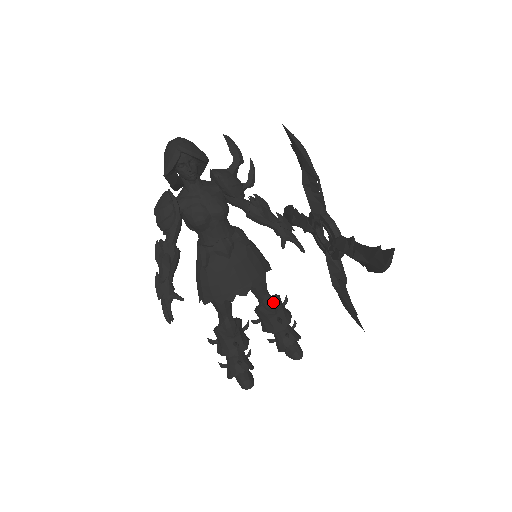
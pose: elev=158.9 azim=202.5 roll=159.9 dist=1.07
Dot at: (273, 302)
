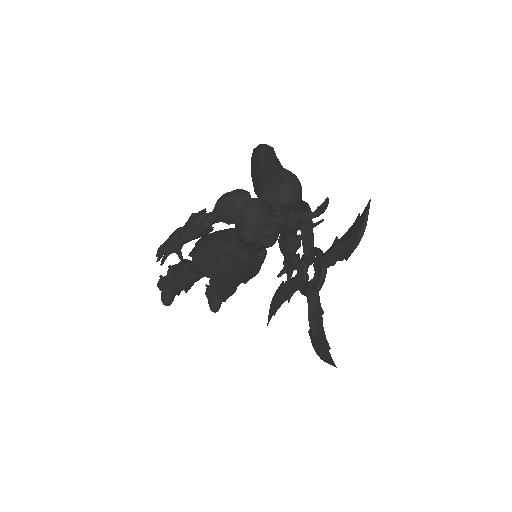
Dot at: (235, 286)
